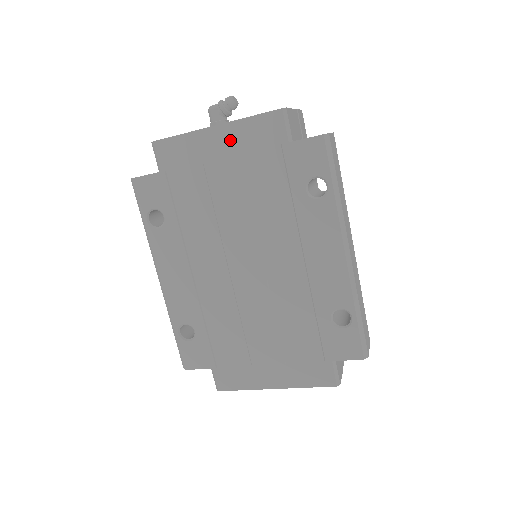
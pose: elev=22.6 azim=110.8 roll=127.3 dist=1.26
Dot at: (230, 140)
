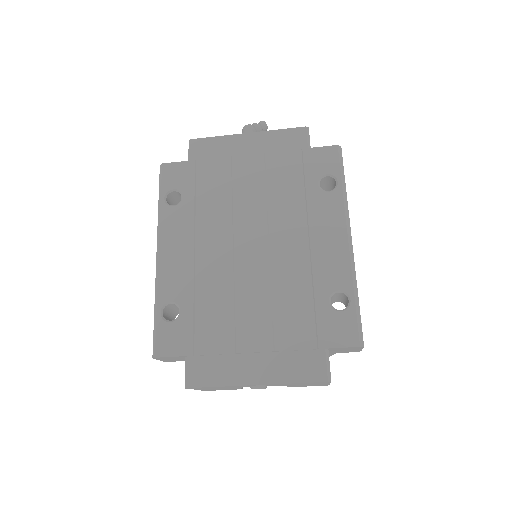
Dot at: (259, 144)
